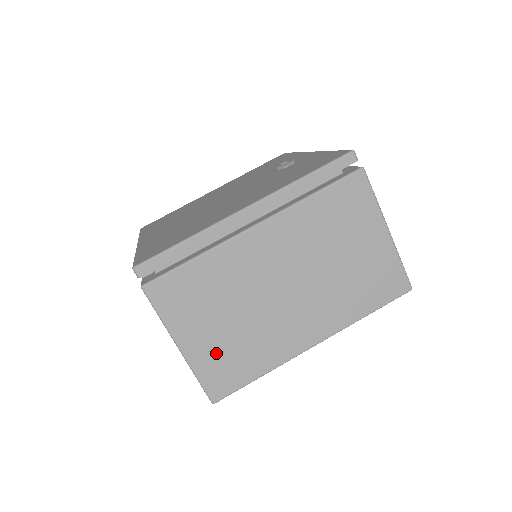
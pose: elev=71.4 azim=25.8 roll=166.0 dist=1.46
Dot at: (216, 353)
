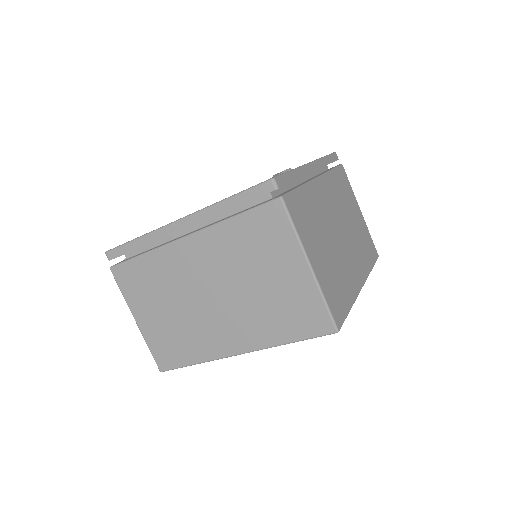
Dot at: (160, 333)
